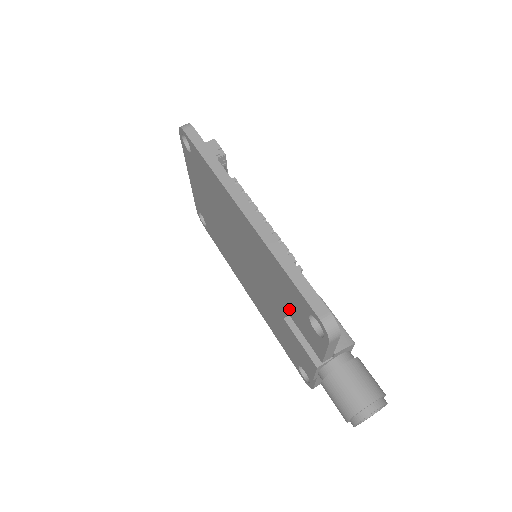
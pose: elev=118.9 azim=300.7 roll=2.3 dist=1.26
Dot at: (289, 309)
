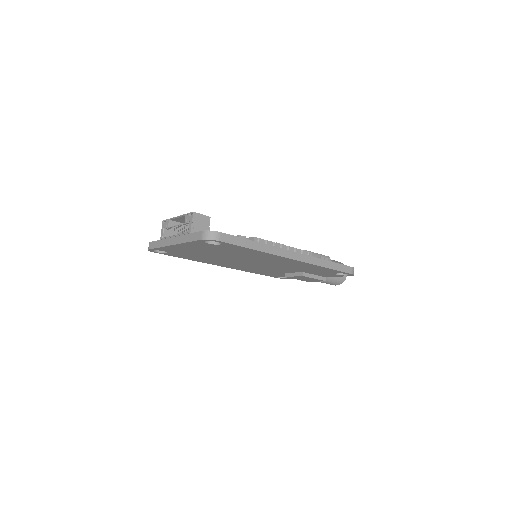
Dot at: occluded
